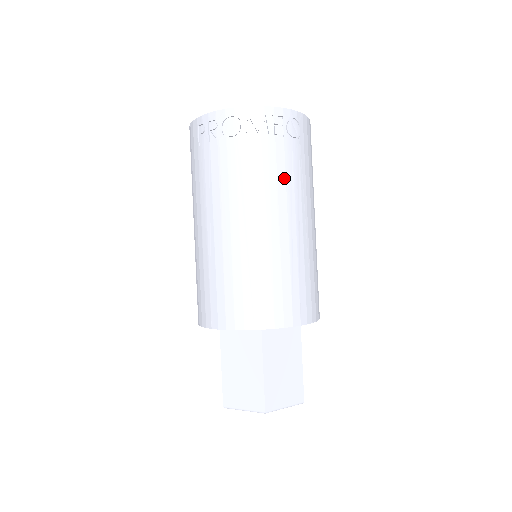
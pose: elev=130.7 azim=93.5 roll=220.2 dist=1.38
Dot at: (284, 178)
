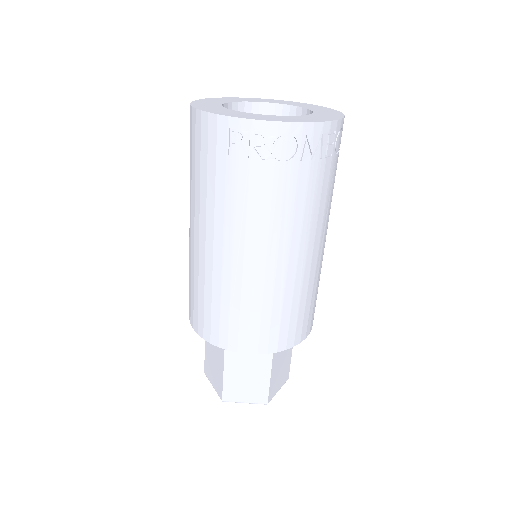
Dot at: (324, 202)
